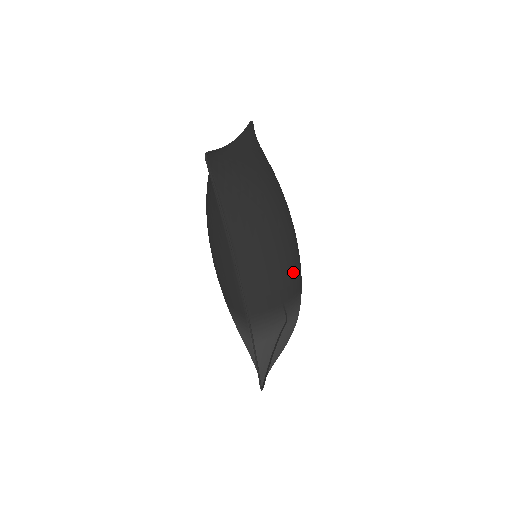
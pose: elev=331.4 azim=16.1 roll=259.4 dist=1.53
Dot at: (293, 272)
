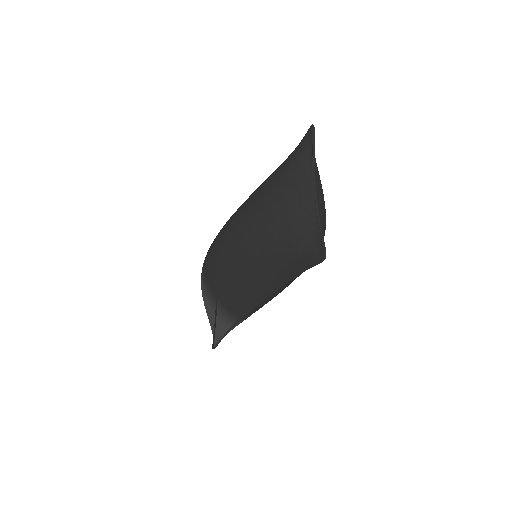
Dot at: occluded
